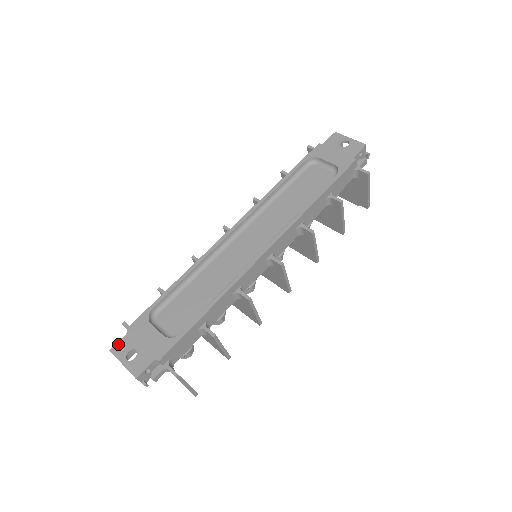
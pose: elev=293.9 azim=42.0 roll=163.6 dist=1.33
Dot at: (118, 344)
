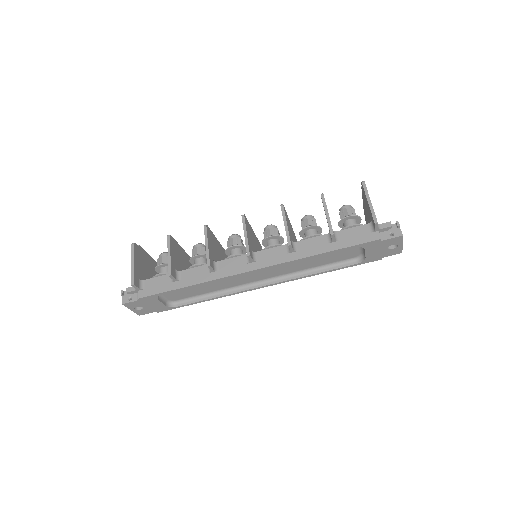
Dot at: (130, 304)
